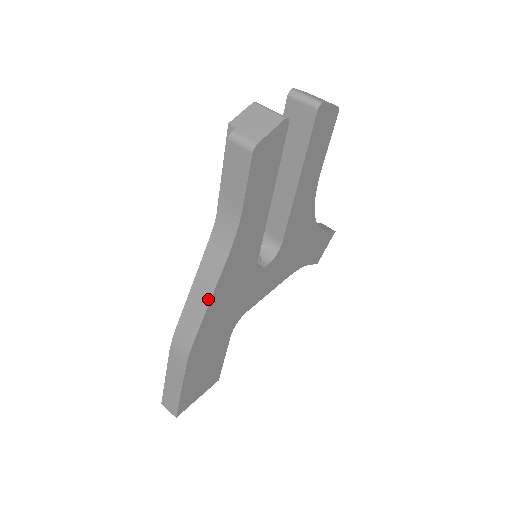
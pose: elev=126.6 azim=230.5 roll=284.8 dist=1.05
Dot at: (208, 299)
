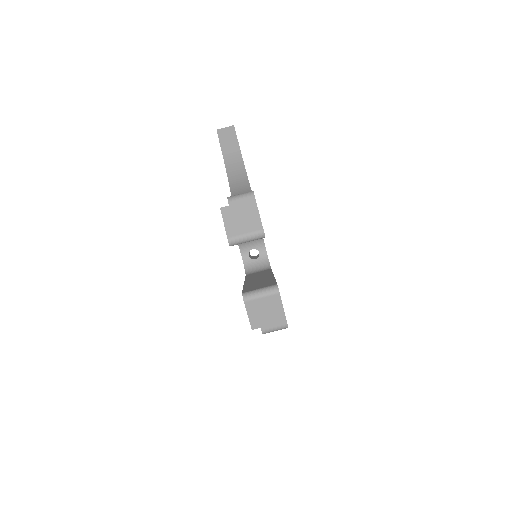
Dot at: occluded
